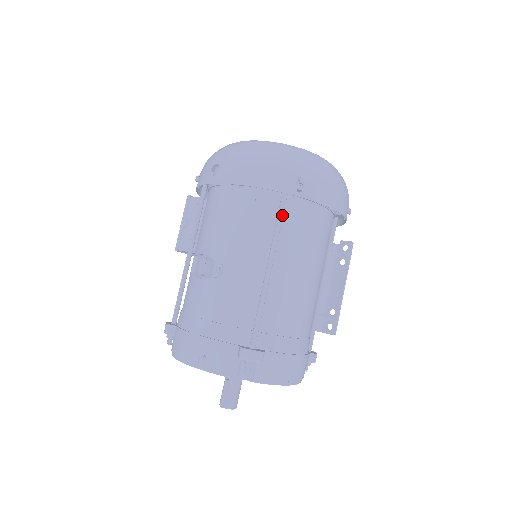
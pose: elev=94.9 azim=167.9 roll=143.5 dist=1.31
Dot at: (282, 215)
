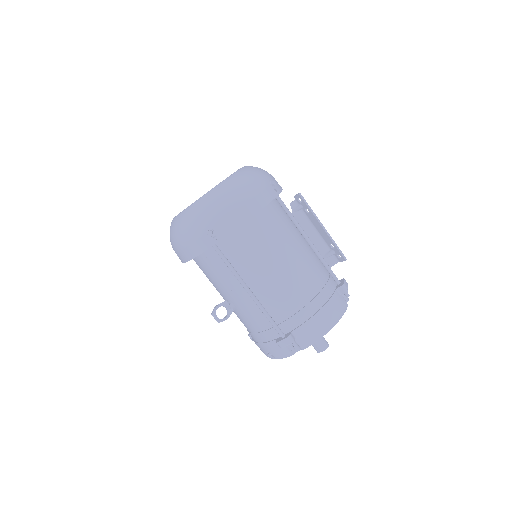
Dot at: (223, 257)
